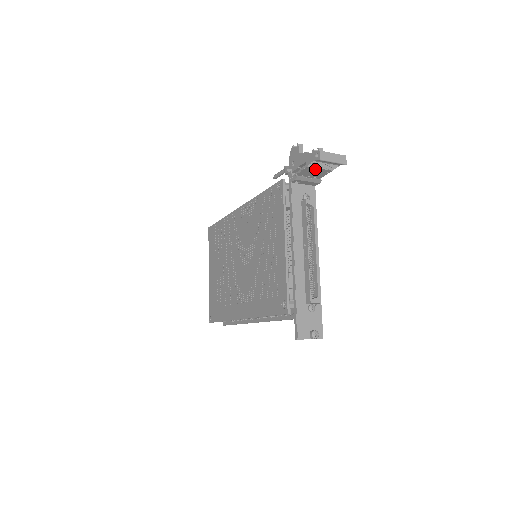
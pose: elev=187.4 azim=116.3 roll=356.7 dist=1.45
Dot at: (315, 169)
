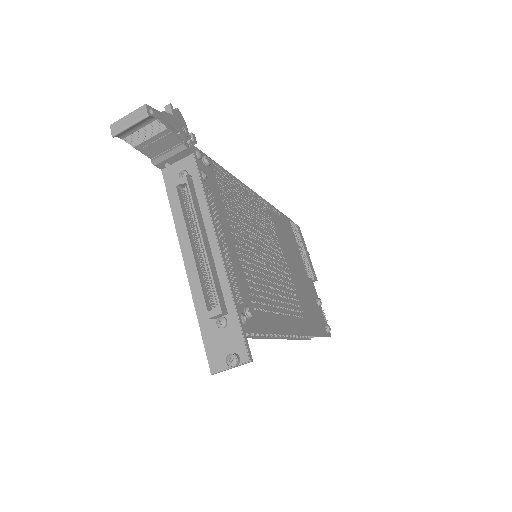
Dot at: (149, 142)
